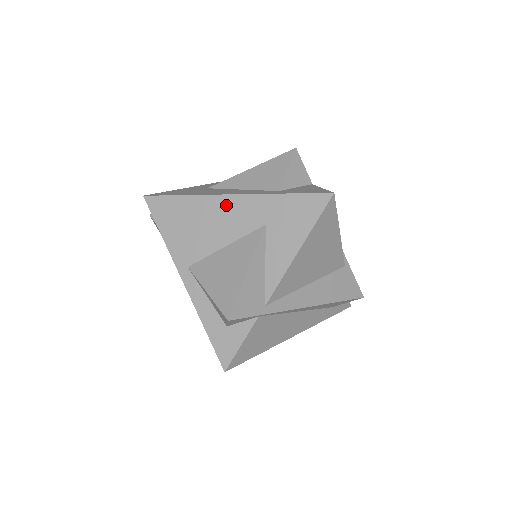
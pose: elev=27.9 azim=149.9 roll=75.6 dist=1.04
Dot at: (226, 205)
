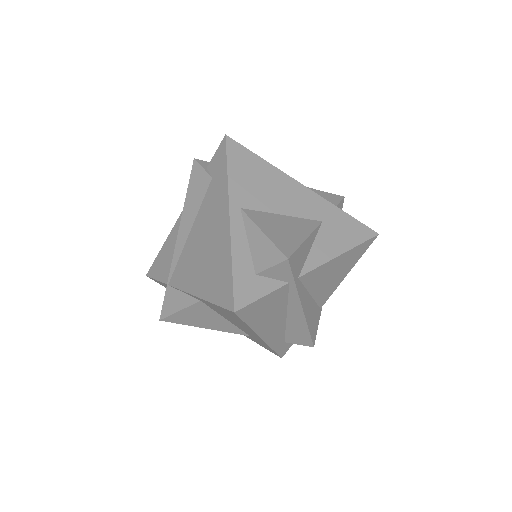
Dot at: (296, 188)
